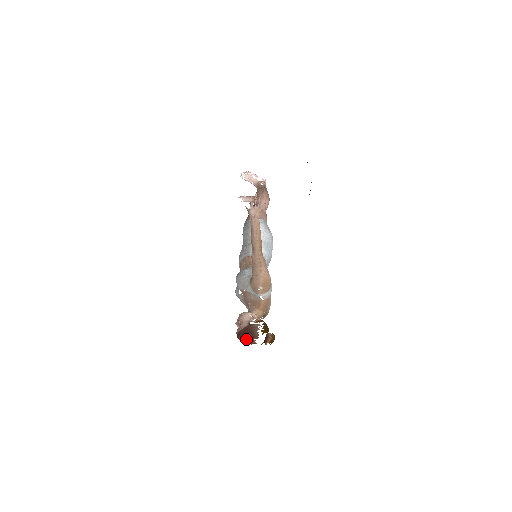
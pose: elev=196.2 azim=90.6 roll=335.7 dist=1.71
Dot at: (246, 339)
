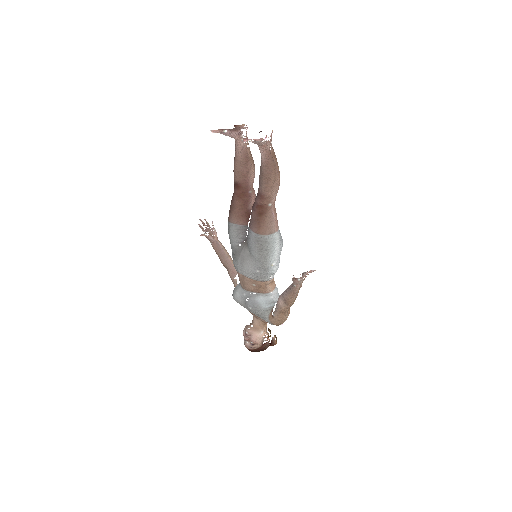
Dot at: occluded
